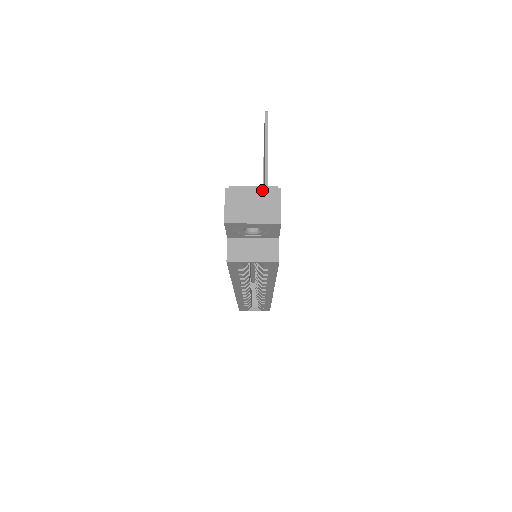
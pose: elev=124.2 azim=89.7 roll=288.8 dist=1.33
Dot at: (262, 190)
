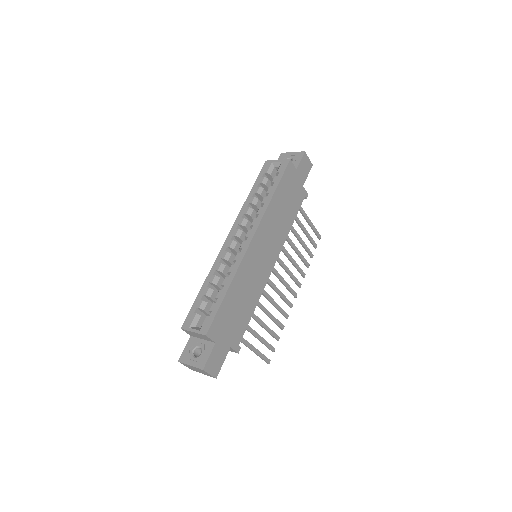
Dot at: occluded
